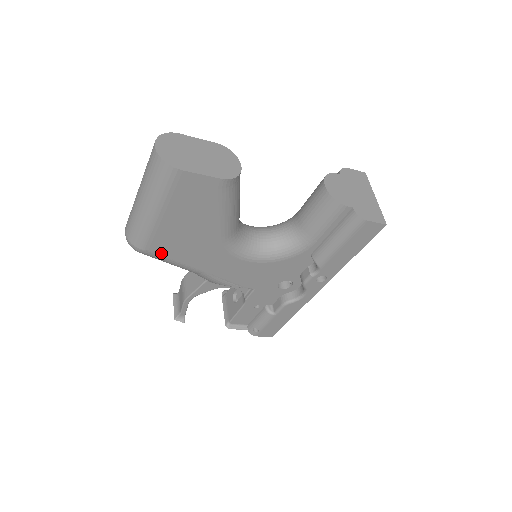
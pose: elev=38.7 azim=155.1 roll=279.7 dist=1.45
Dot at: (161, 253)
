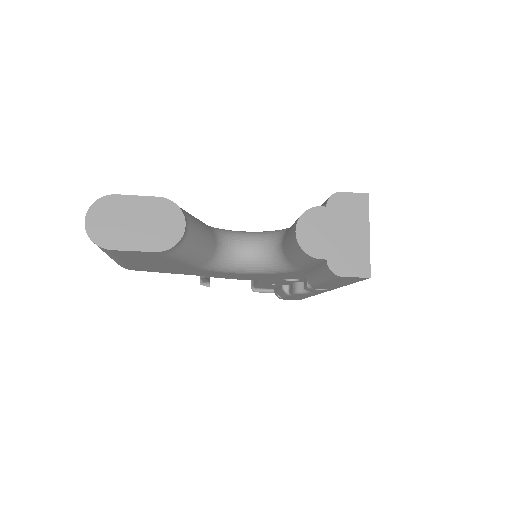
Dot at: (146, 270)
